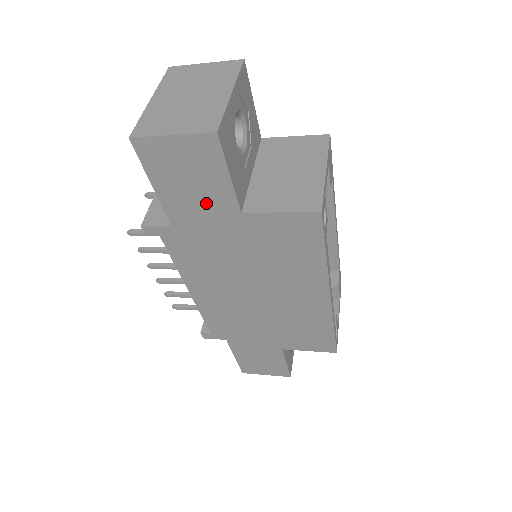
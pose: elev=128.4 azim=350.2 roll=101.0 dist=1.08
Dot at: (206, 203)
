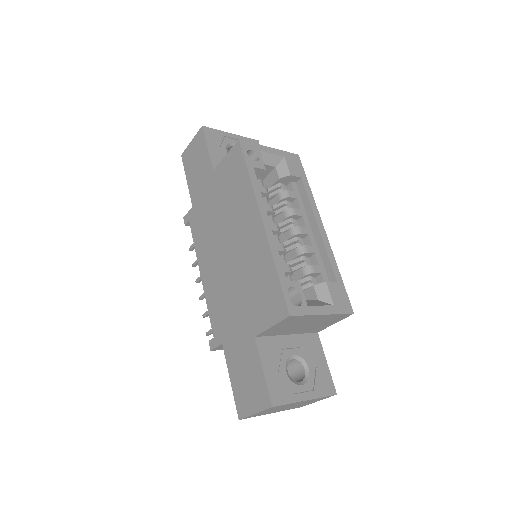
Dot at: (202, 175)
